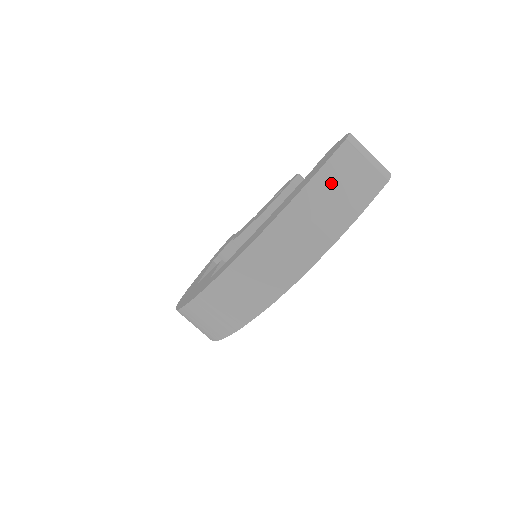
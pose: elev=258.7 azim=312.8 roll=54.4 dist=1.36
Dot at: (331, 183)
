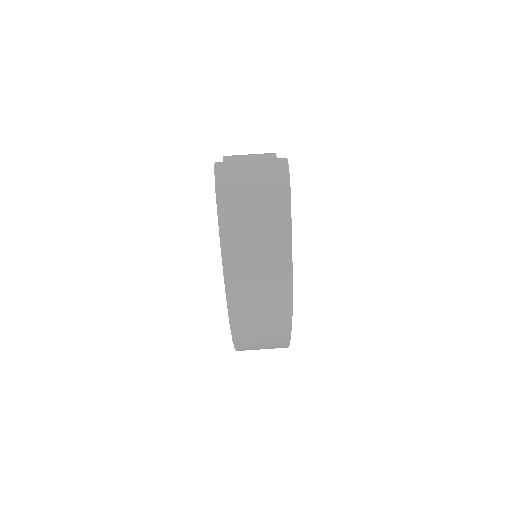
Dot at: (240, 239)
